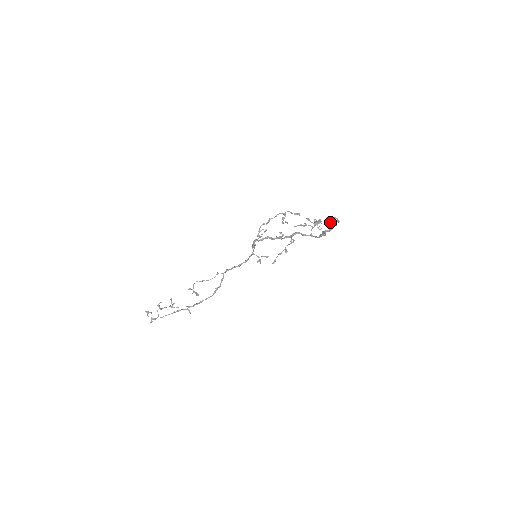
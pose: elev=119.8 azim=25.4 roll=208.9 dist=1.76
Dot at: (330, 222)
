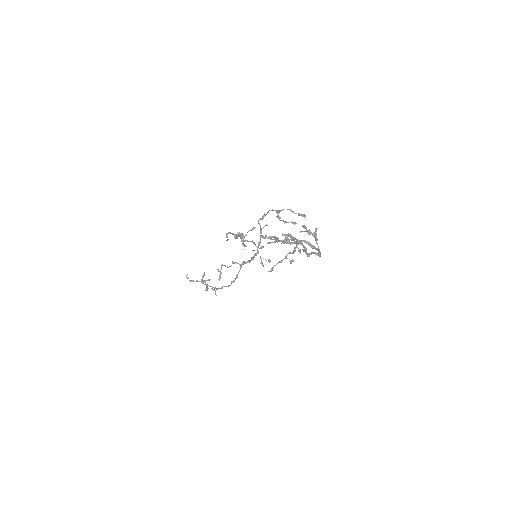
Dot at: occluded
